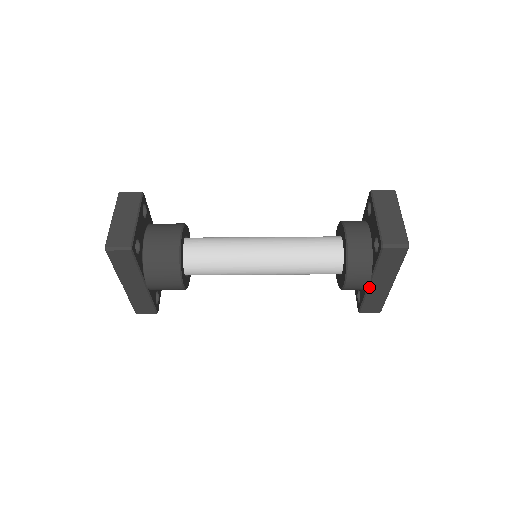
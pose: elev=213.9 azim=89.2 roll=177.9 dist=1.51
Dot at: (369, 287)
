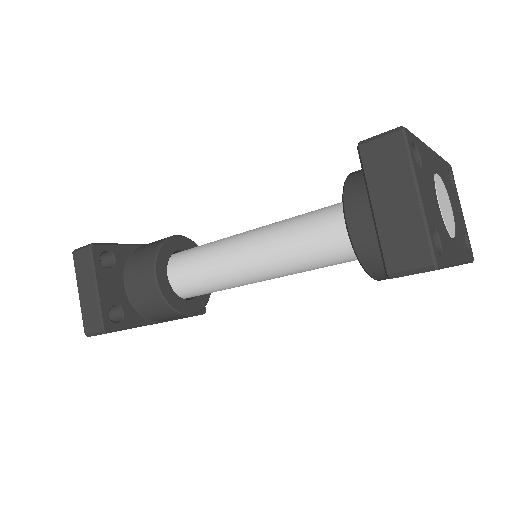
Dot at: occluded
